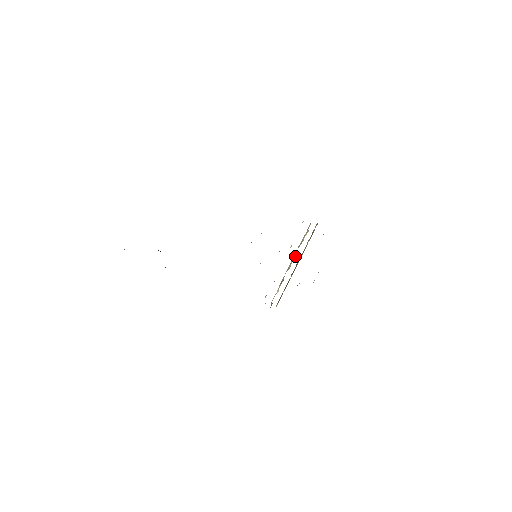
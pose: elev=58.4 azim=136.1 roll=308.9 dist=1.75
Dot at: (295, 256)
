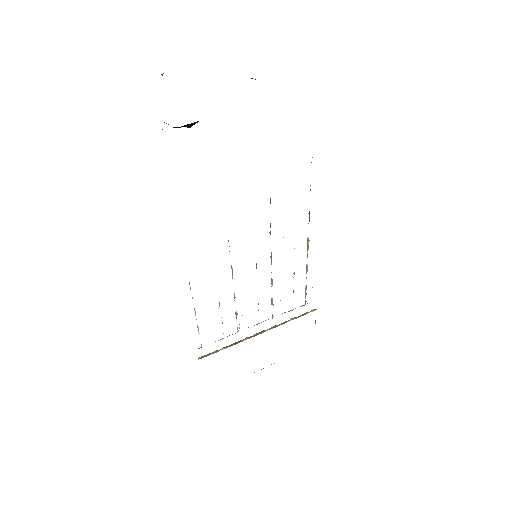
Dot at: occluded
